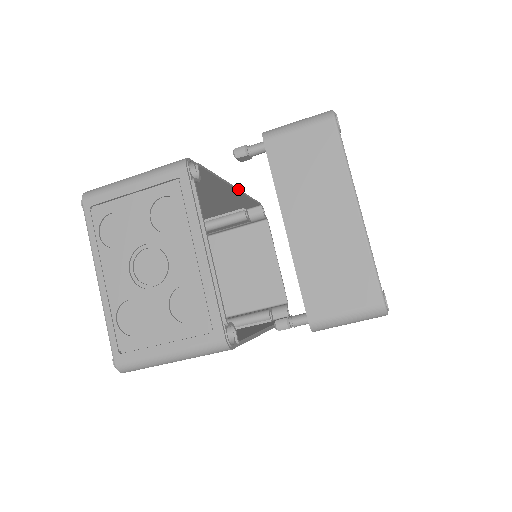
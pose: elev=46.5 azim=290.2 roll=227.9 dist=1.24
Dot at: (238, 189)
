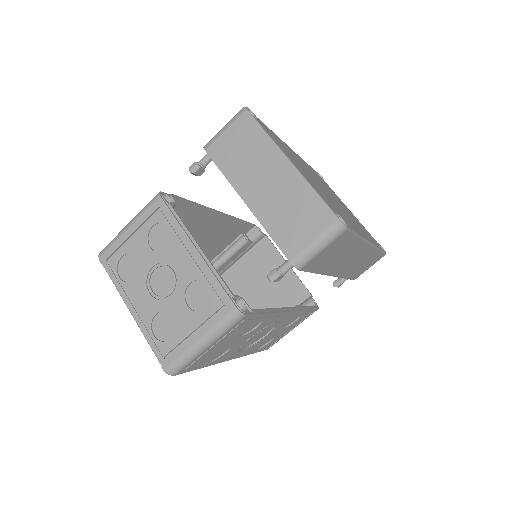
Dot at: (223, 213)
